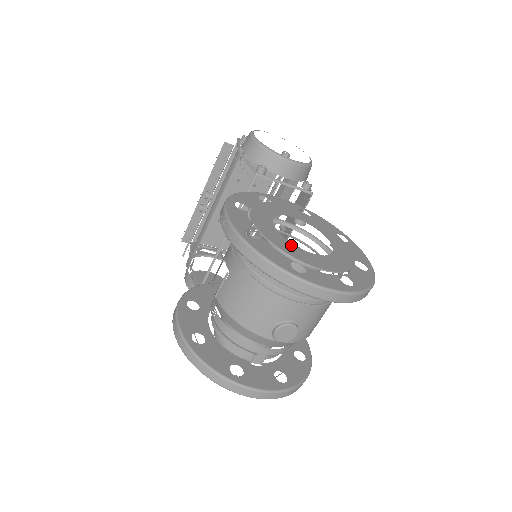
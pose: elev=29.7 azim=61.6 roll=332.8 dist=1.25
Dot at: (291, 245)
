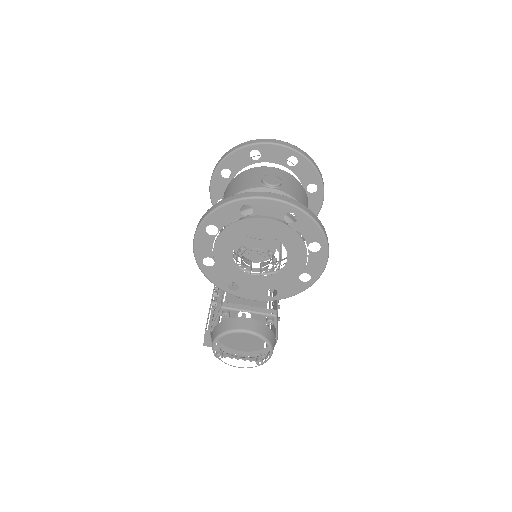
Dot at: occluded
